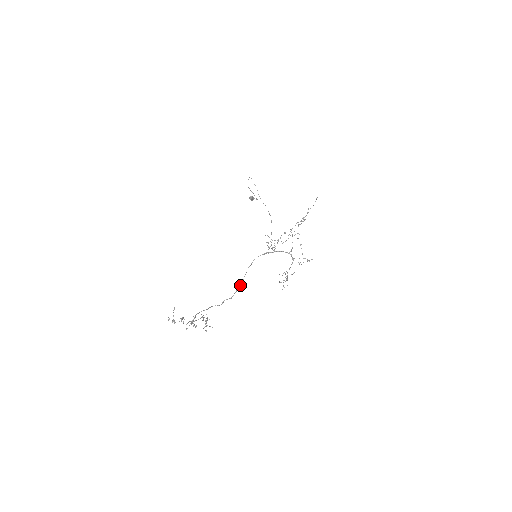
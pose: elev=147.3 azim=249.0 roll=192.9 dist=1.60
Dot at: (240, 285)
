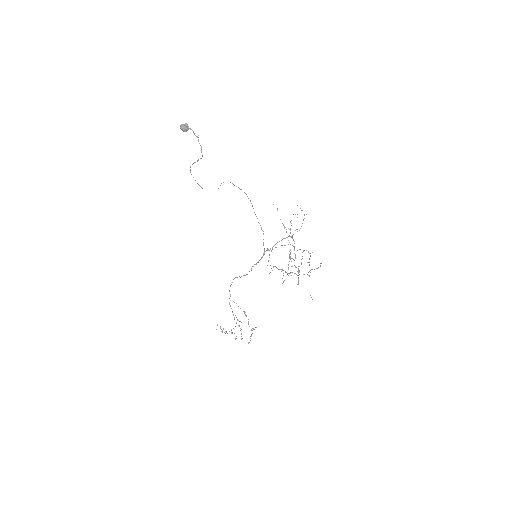
Dot at: occluded
